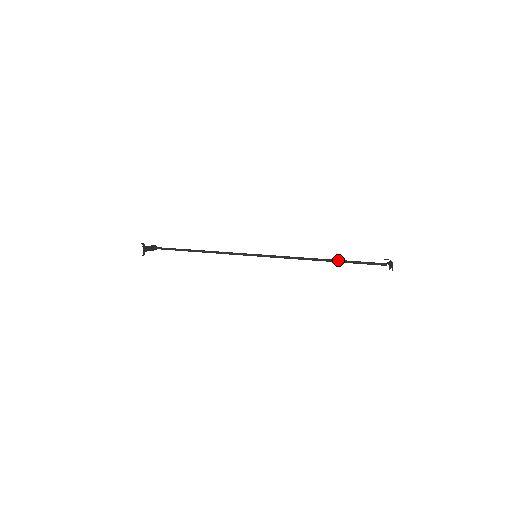
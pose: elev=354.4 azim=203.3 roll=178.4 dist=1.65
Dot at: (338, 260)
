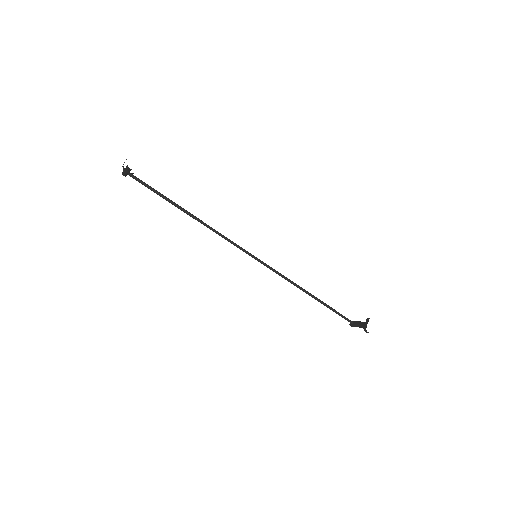
Dot at: occluded
